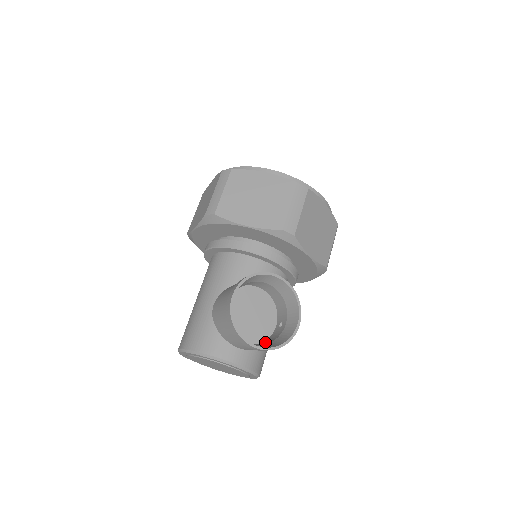
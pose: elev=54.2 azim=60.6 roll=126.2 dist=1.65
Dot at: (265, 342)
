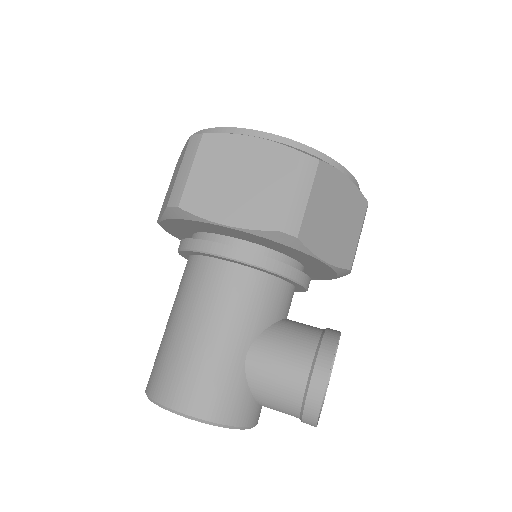
Dot at: occluded
